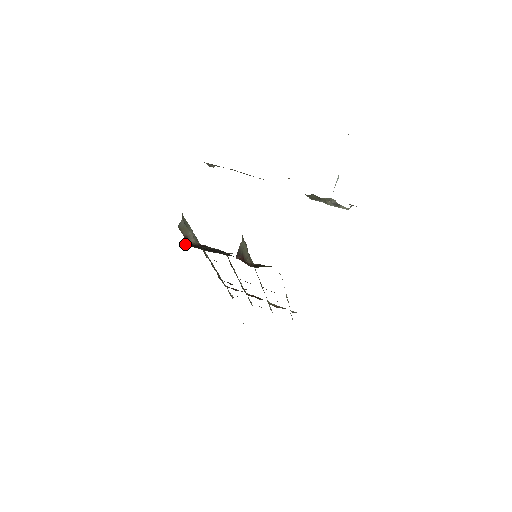
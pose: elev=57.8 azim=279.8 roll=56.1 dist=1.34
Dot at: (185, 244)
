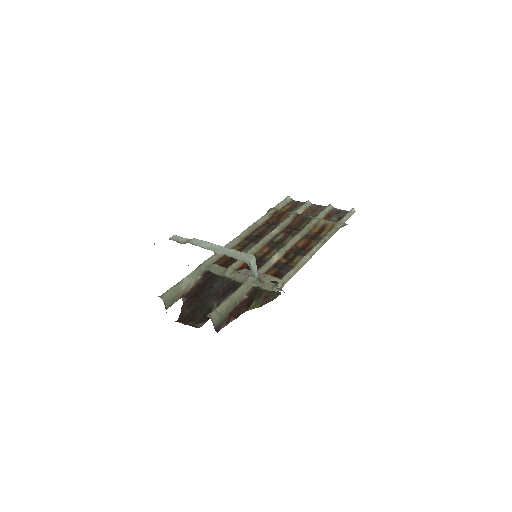
Dot at: (183, 311)
